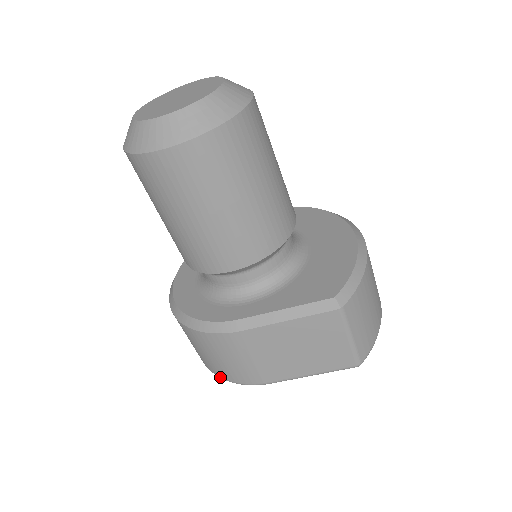
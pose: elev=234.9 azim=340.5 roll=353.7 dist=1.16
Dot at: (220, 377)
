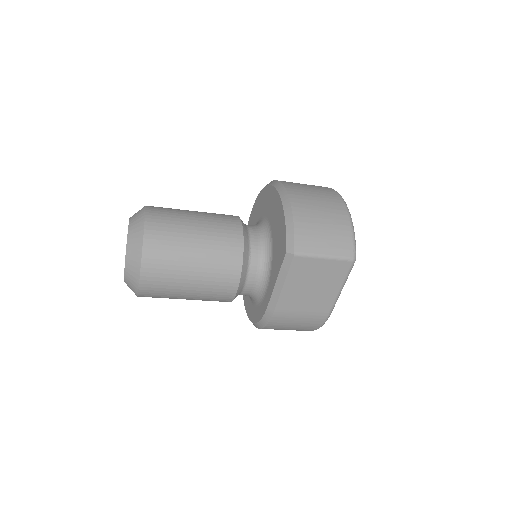
Dot at: occluded
